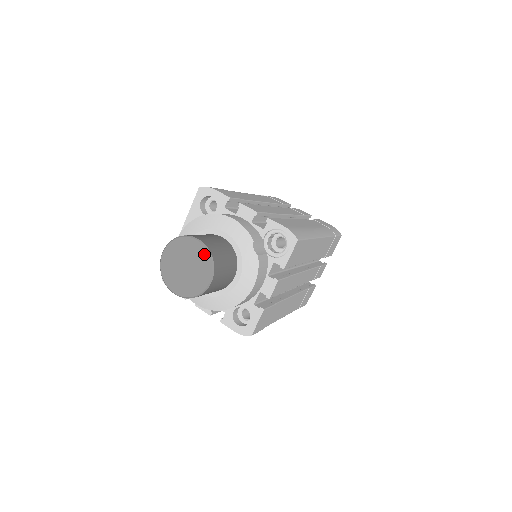
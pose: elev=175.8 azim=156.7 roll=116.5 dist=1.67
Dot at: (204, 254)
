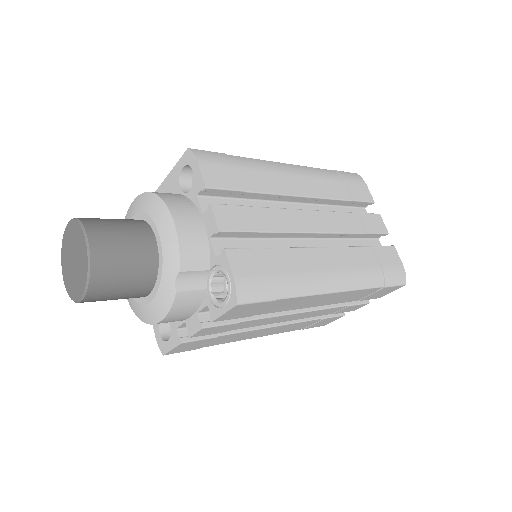
Dot at: (85, 263)
